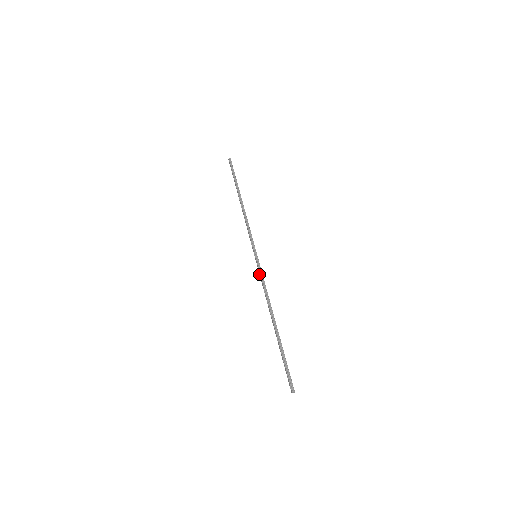
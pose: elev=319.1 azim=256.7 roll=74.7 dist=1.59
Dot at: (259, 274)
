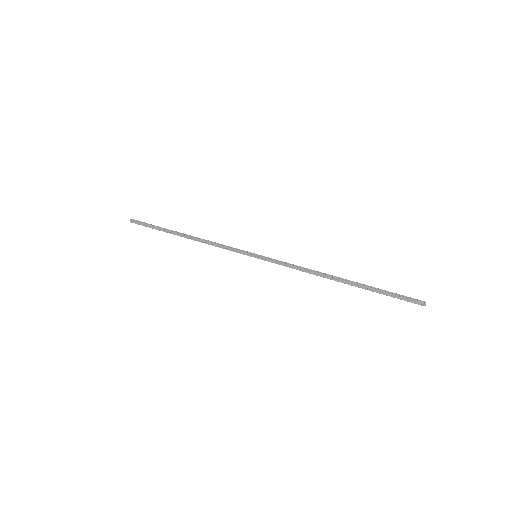
Dot at: occluded
